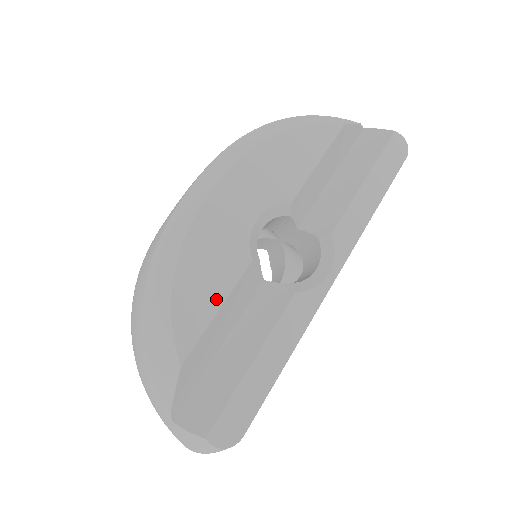
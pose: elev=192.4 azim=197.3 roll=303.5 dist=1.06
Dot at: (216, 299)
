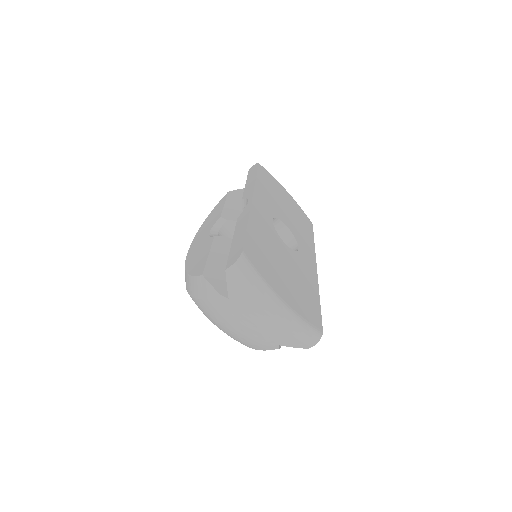
Dot at: (206, 255)
